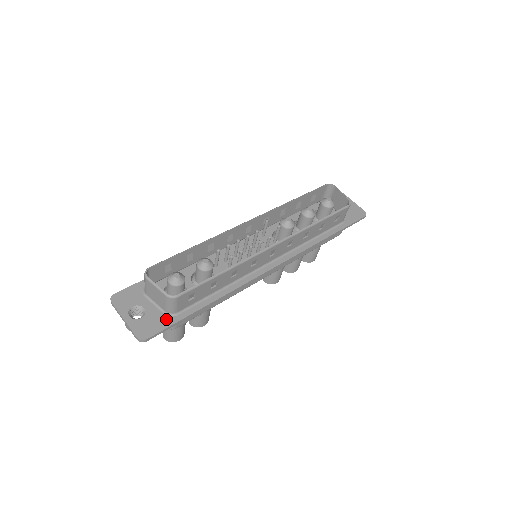
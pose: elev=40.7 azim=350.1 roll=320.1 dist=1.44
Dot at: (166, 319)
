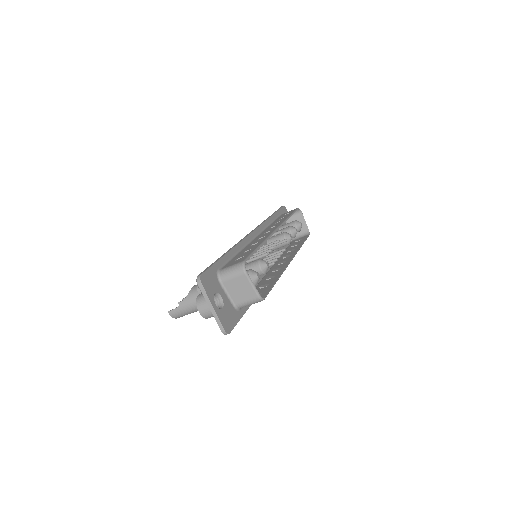
Dot at: (236, 313)
